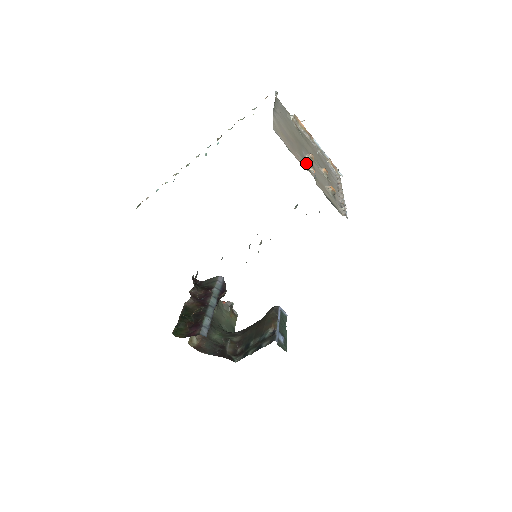
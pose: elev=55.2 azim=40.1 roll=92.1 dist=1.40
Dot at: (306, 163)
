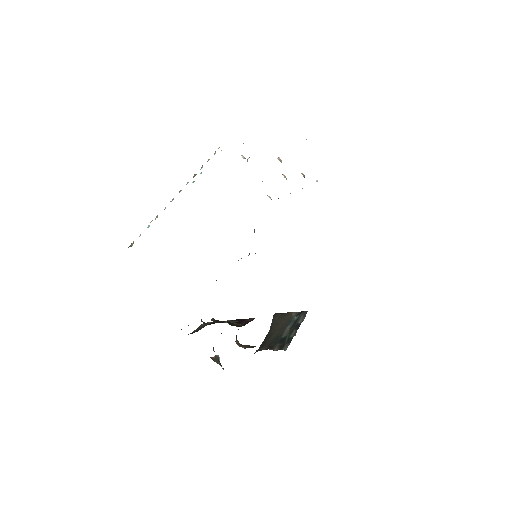
Dot at: occluded
